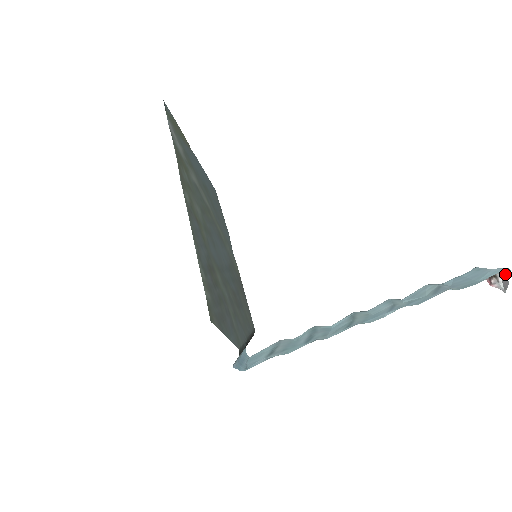
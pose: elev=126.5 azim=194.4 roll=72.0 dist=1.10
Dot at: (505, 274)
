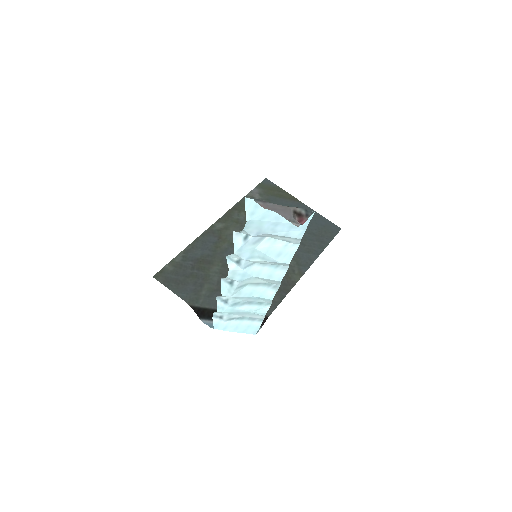
Dot at: (265, 205)
